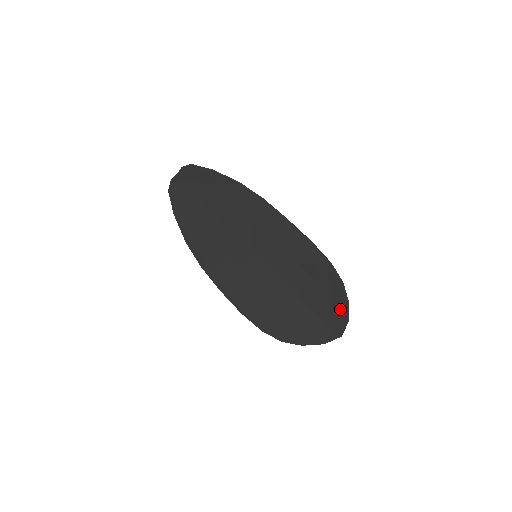
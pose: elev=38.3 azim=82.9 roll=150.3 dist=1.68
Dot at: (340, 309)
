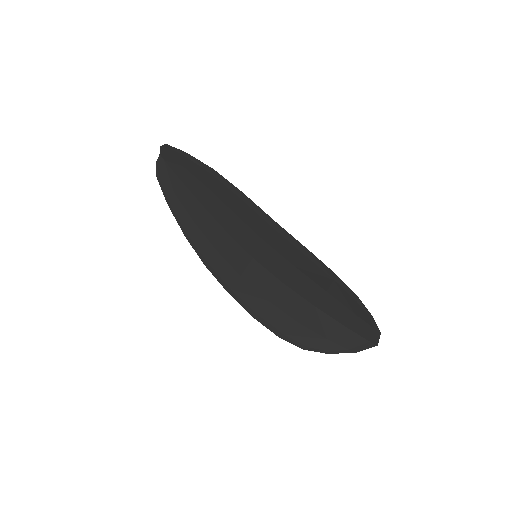
Dot at: (365, 321)
